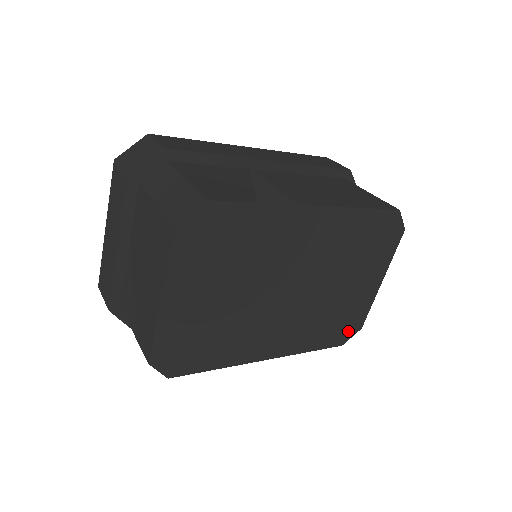
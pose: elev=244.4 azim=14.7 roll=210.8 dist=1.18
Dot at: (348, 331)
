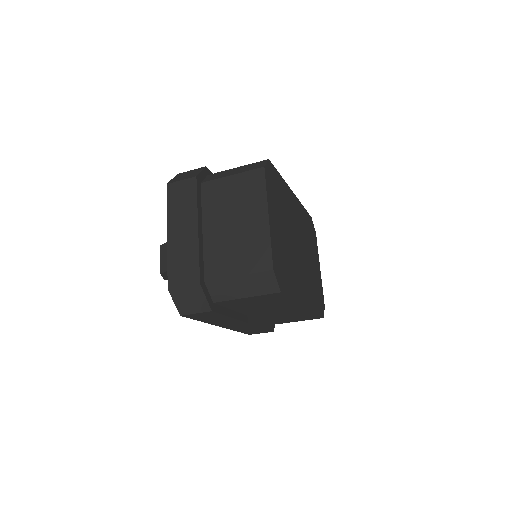
Dot at: (322, 305)
